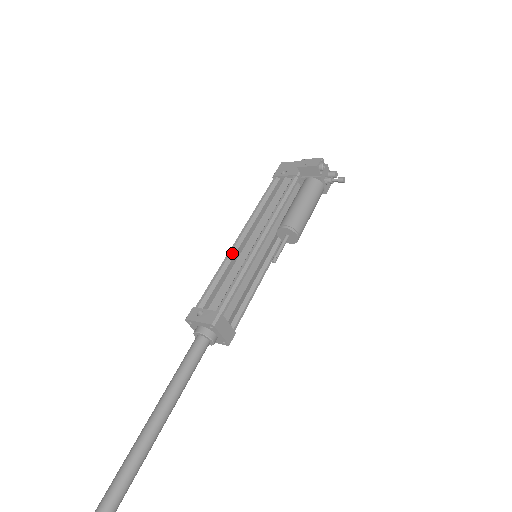
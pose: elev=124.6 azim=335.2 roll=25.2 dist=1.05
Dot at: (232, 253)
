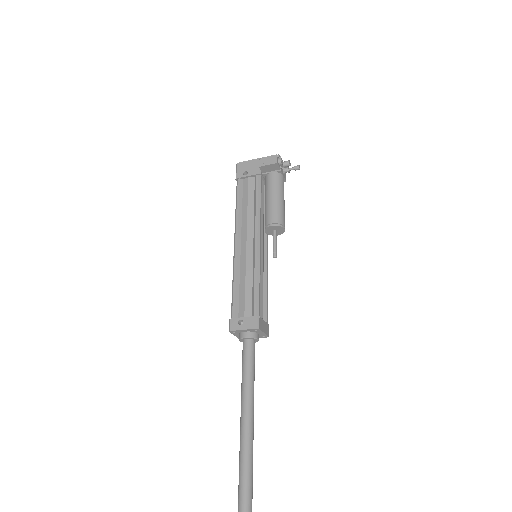
Dot at: (238, 261)
